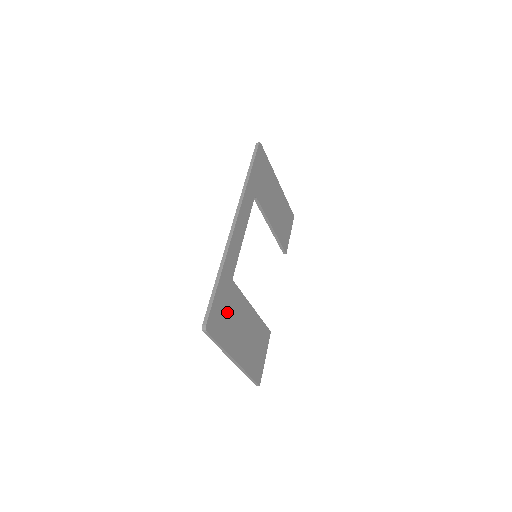
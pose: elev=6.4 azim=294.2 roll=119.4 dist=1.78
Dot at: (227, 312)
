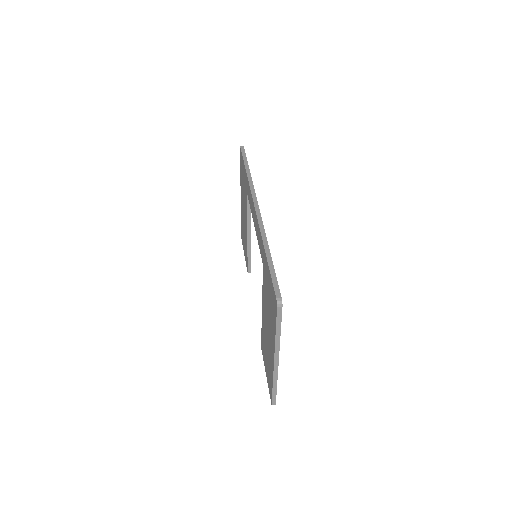
Dot at: occluded
